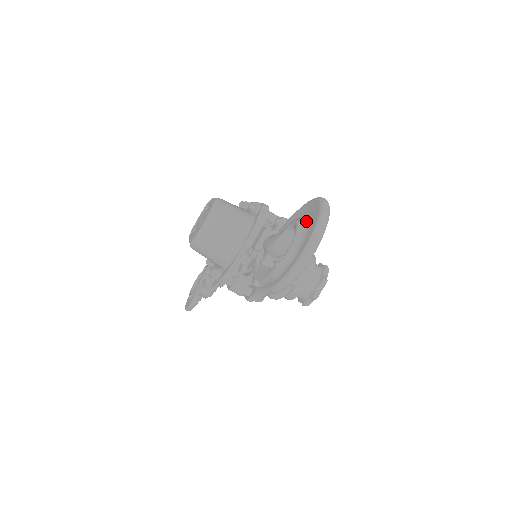
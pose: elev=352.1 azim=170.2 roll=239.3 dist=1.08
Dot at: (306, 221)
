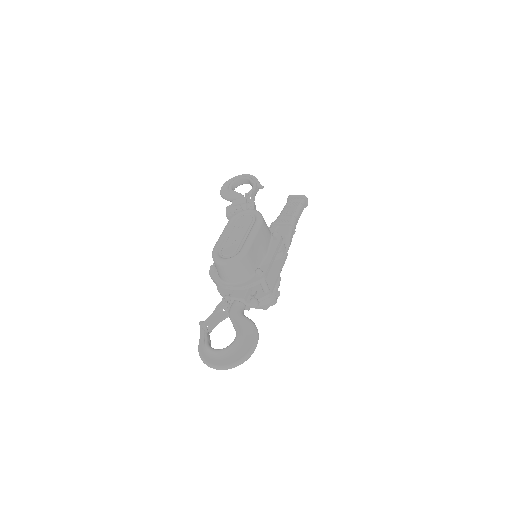
Dot at: (236, 349)
